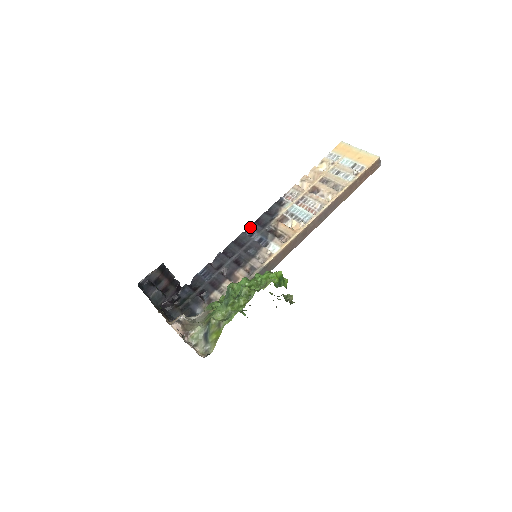
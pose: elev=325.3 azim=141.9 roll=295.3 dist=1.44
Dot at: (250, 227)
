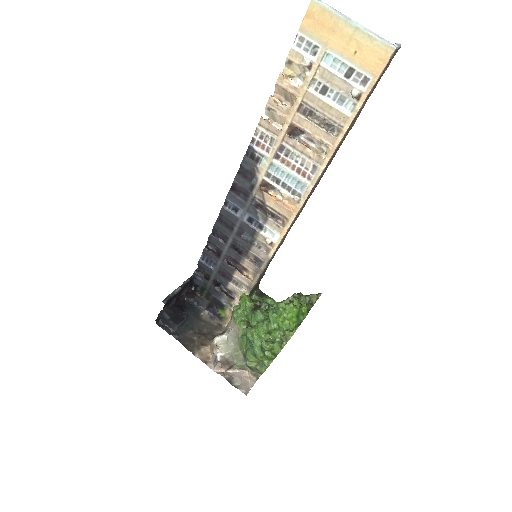
Dot at: (228, 199)
